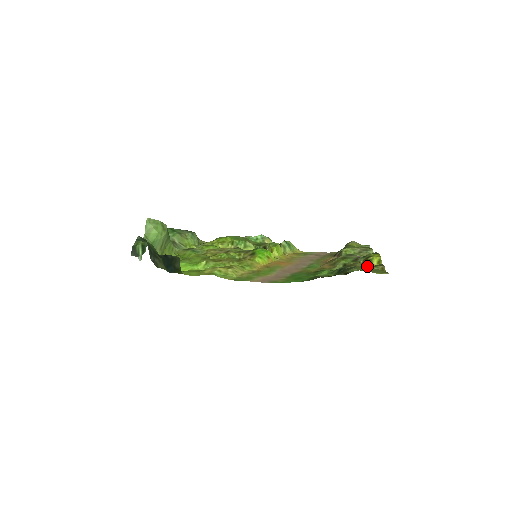
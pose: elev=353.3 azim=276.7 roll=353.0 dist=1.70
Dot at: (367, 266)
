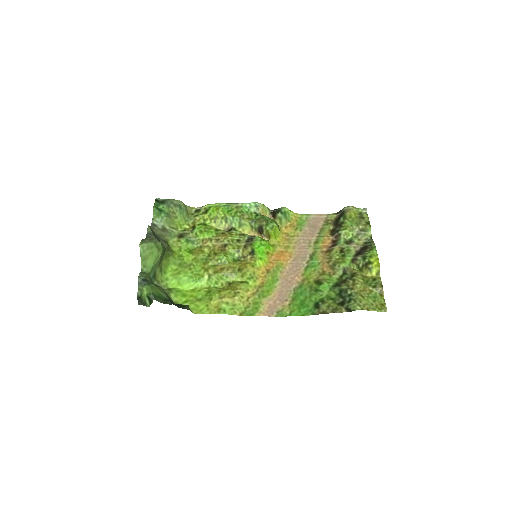
Dot at: (366, 281)
